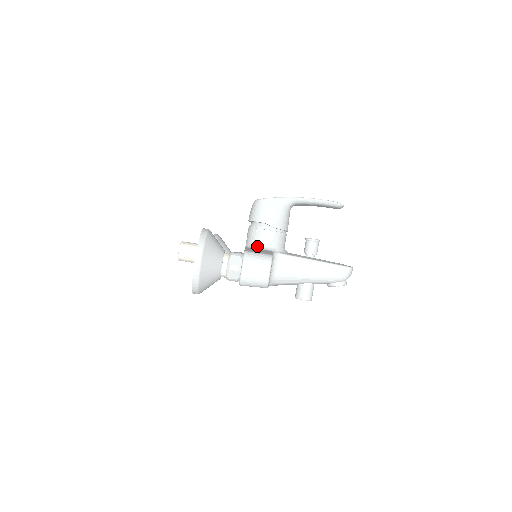
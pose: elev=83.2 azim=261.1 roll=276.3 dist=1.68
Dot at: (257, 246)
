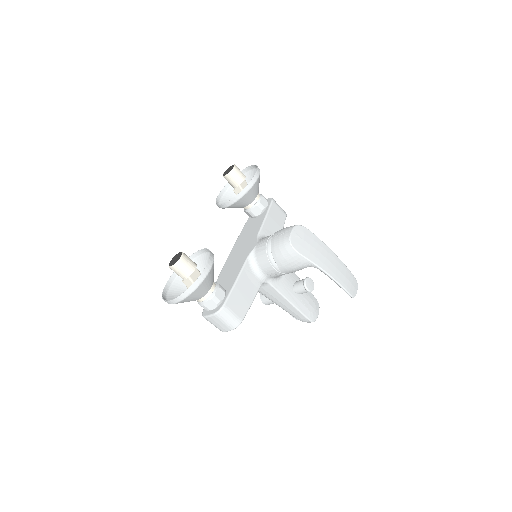
Dot at: (256, 268)
